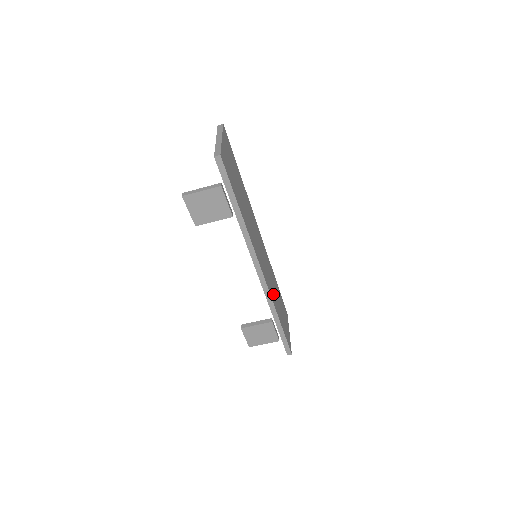
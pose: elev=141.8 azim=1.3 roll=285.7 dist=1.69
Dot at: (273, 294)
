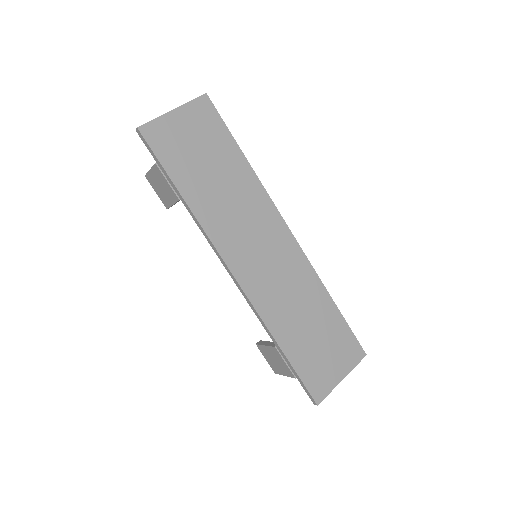
Dot at: (280, 311)
